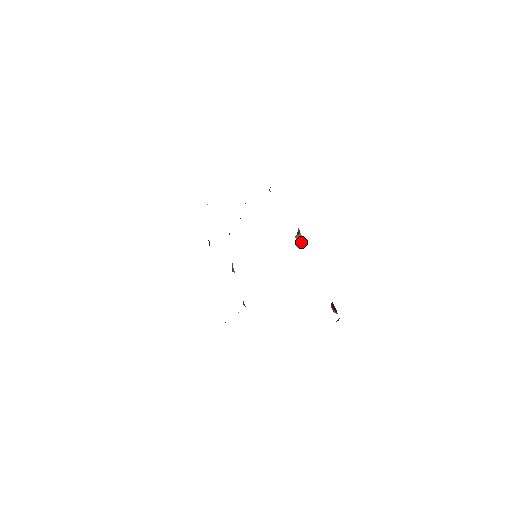
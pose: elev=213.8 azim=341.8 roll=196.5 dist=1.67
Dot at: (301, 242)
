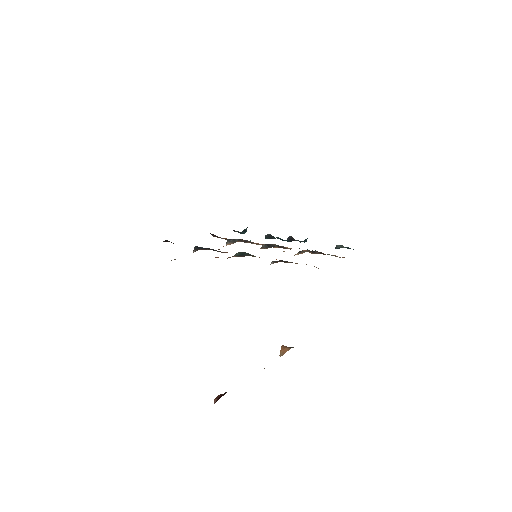
Dot at: (281, 351)
